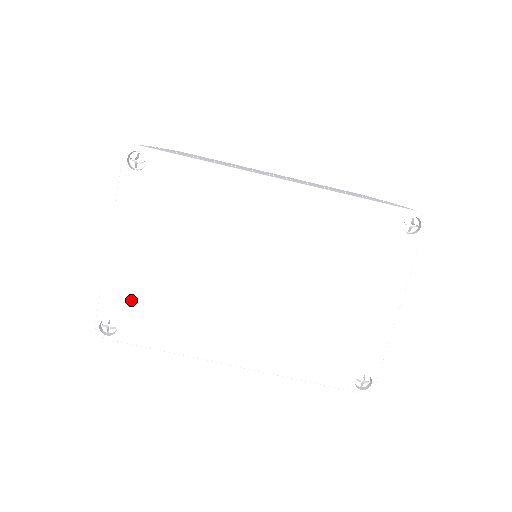
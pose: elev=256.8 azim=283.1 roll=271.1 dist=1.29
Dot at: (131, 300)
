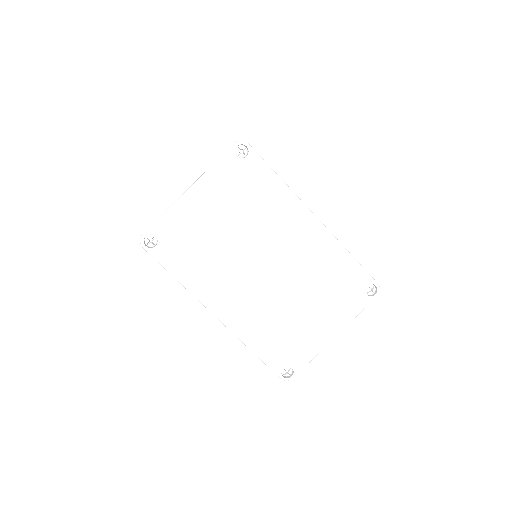
Dot at: (178, 233)
